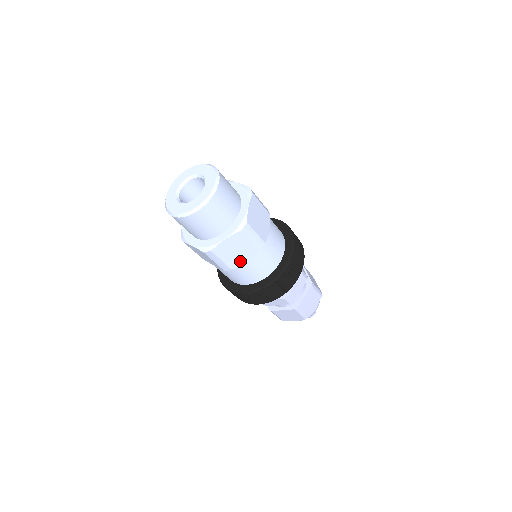
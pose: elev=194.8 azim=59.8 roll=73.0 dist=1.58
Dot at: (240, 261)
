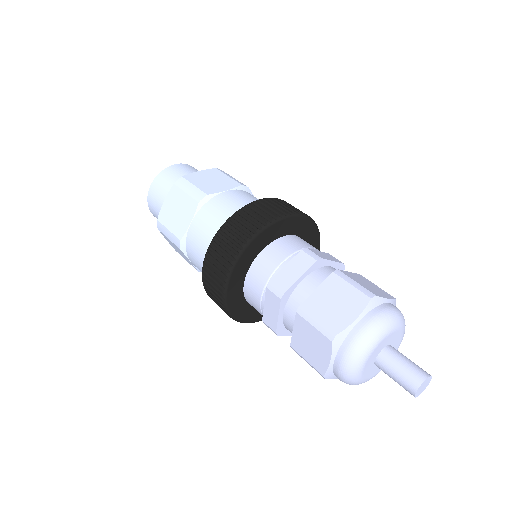
Dot at: (185, 225)
